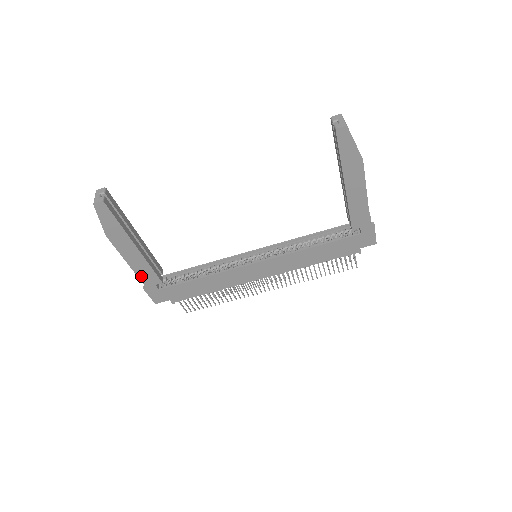
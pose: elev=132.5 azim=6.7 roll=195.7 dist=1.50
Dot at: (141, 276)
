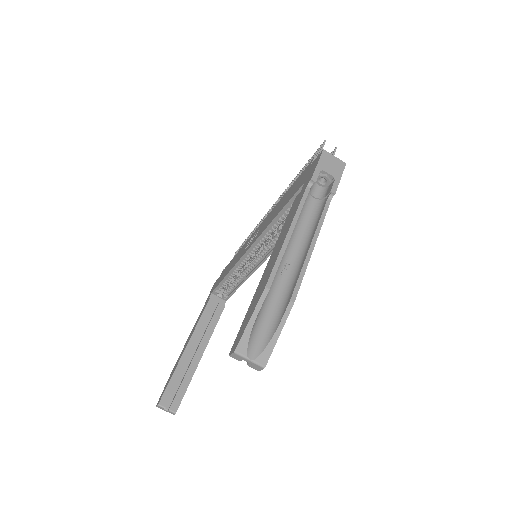
Dot at: occluded
